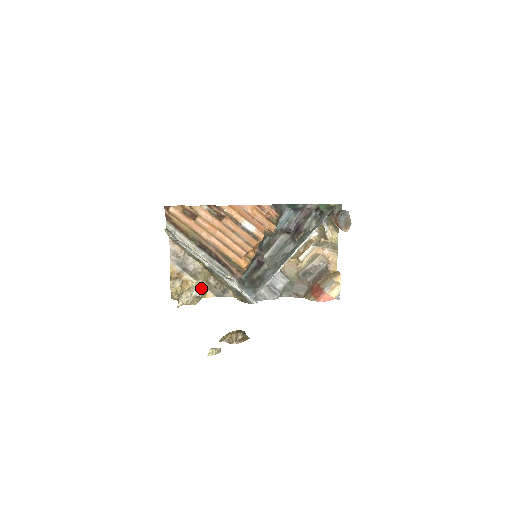
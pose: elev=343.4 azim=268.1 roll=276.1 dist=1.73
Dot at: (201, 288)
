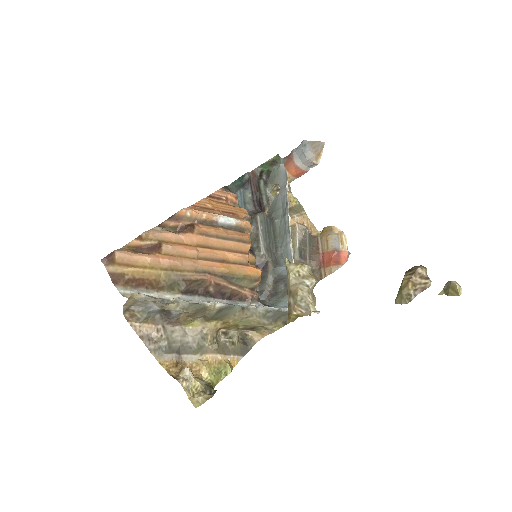
Dot at: (306, 271)
